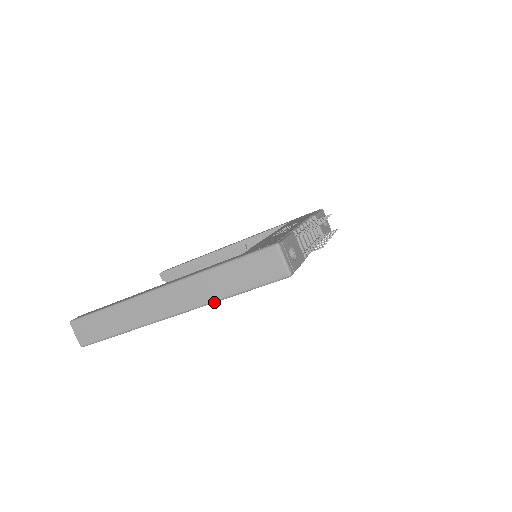
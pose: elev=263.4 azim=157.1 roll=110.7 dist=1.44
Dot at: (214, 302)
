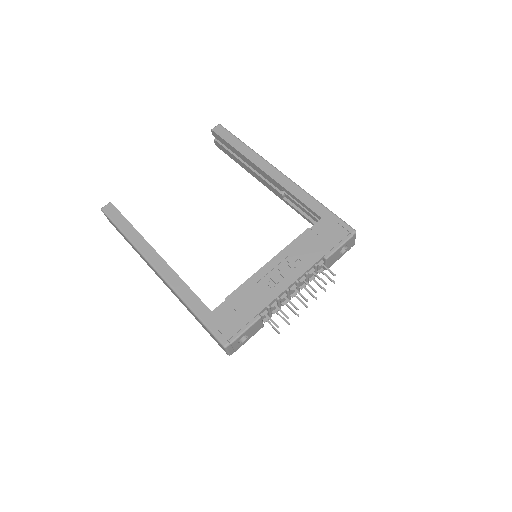
Dot at: occluded
